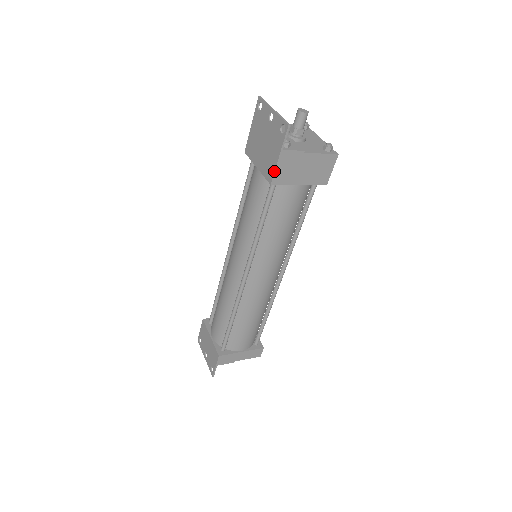
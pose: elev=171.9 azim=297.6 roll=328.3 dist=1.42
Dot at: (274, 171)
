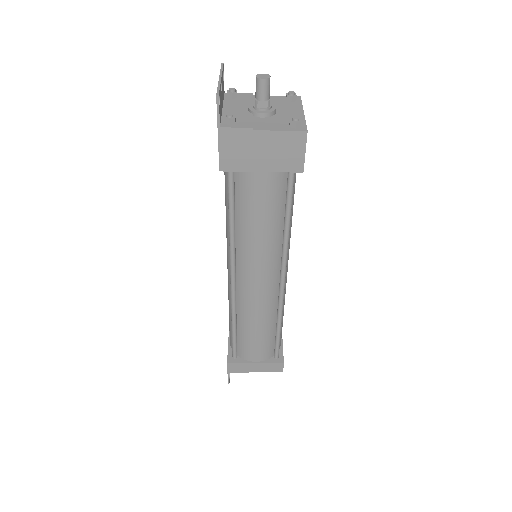
Dot at: occluded
